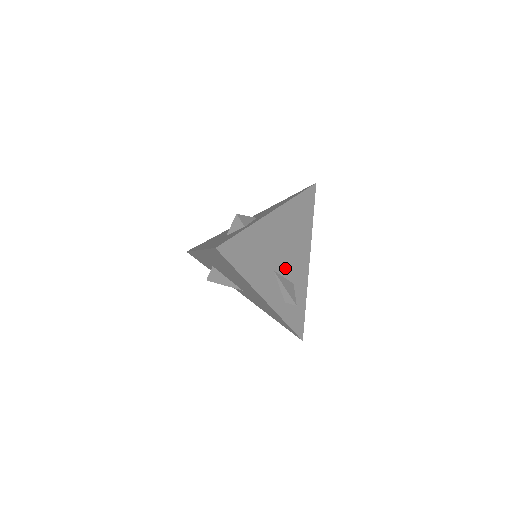
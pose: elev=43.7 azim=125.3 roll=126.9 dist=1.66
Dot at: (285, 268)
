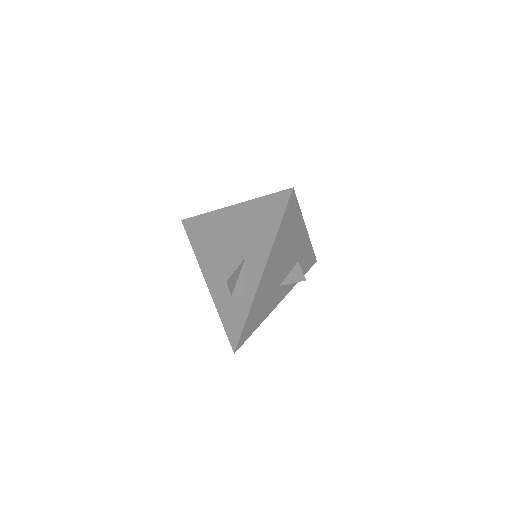
Dot at: (287, 269)
